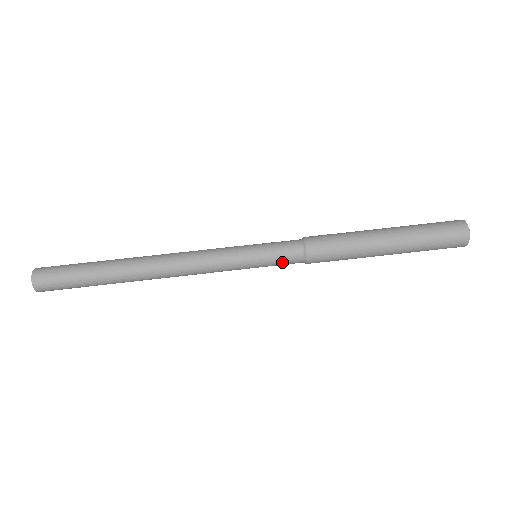
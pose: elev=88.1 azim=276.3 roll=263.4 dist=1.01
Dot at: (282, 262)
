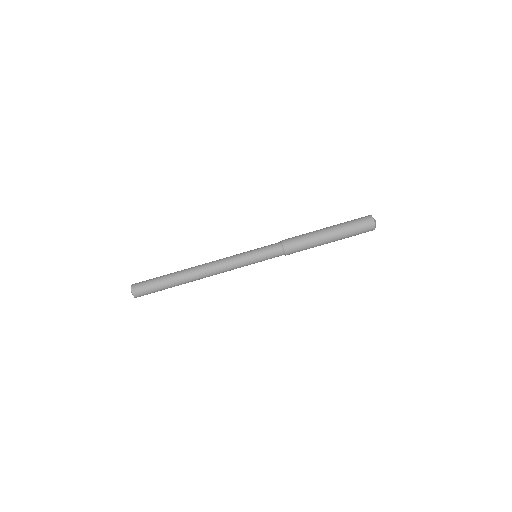
Dot at: (271, 255)
